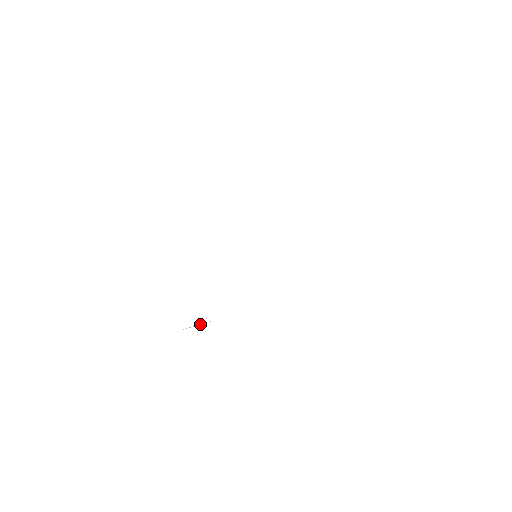
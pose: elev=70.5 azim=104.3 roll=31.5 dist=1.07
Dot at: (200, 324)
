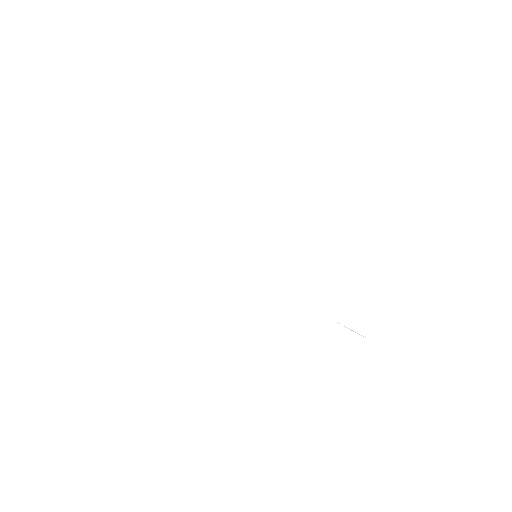
Dot at: occluded
